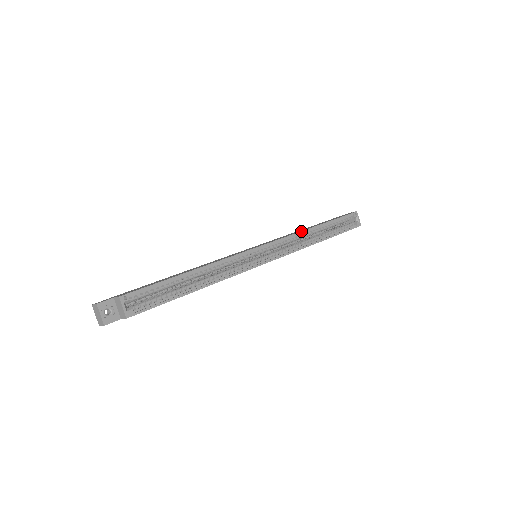
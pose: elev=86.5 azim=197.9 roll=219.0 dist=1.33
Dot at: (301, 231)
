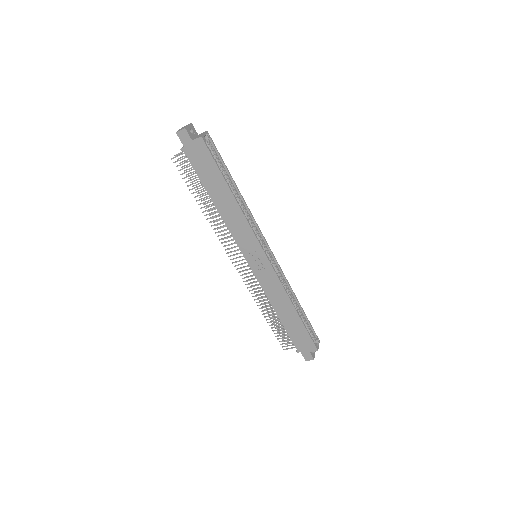
Dot at: (289, 284)
